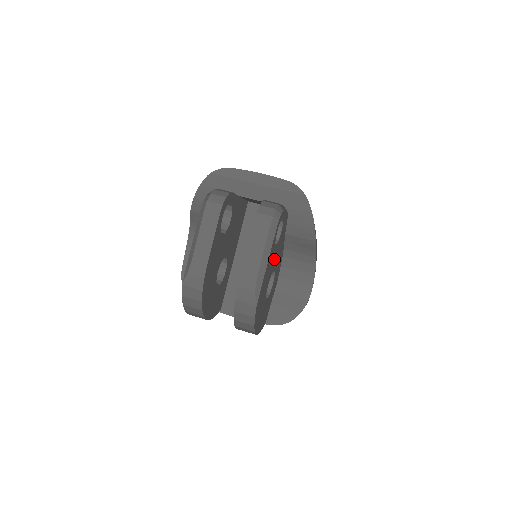
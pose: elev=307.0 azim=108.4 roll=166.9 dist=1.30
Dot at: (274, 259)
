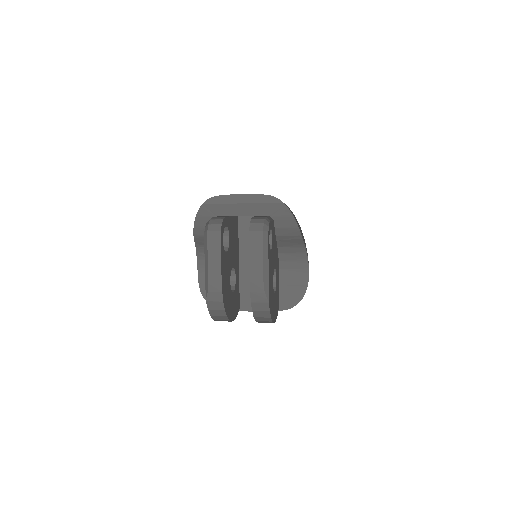
Dot at: (272, 260)
